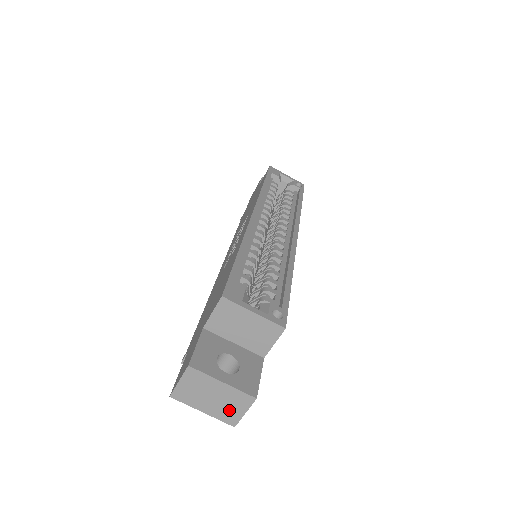
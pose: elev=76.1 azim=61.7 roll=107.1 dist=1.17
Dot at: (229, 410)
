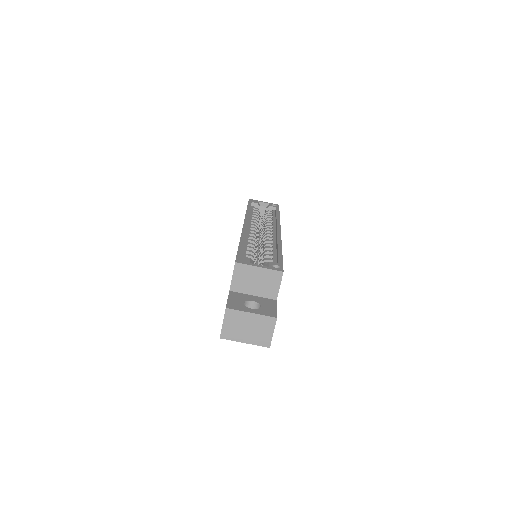
Dot at: (262, 335)
